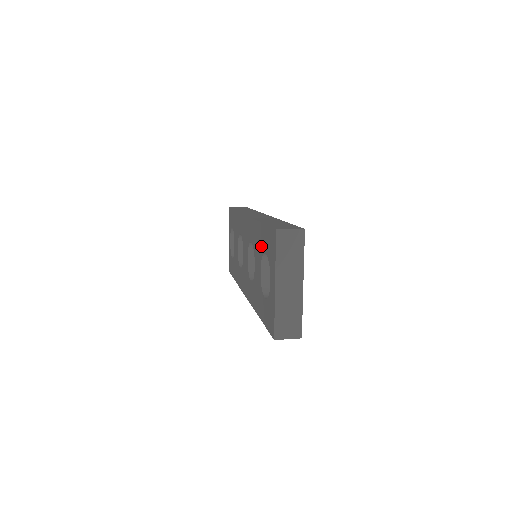
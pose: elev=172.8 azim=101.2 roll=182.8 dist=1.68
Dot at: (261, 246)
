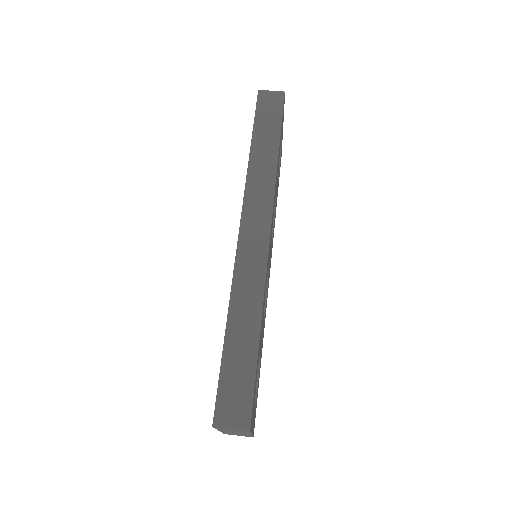
Dot at: occluded
